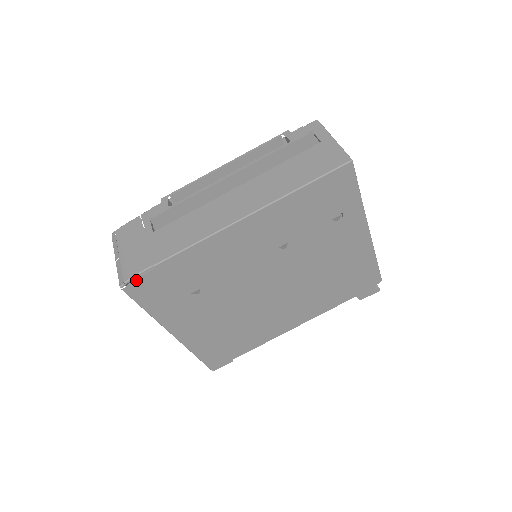
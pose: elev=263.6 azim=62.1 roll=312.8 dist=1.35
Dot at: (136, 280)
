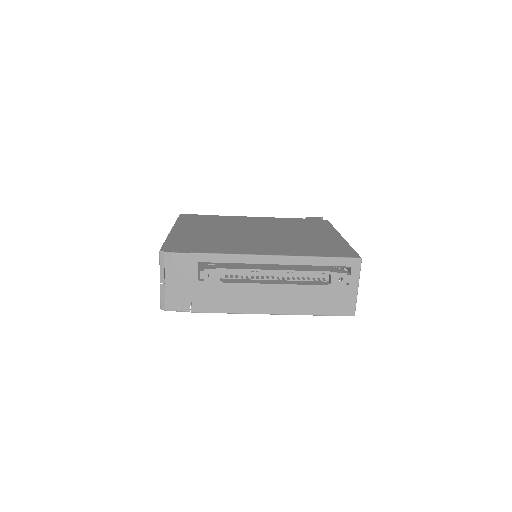
Dot at: (174, 310)
